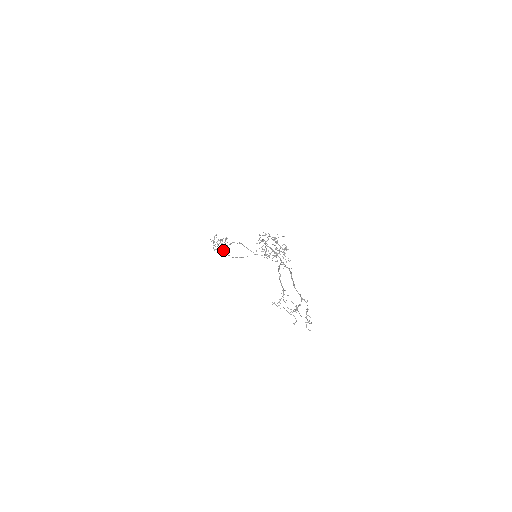
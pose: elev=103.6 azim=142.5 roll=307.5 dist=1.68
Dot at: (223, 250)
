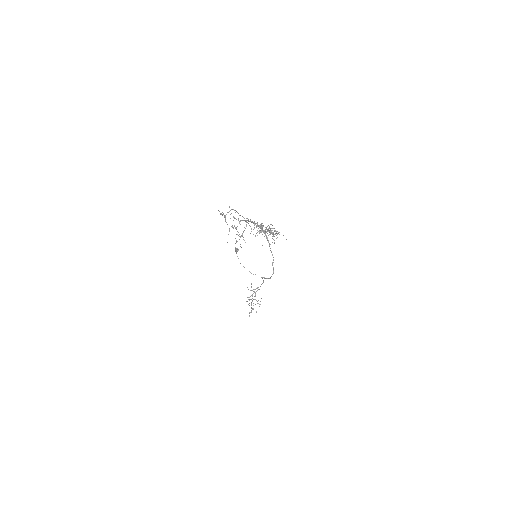
Dot at: (235, 250)
